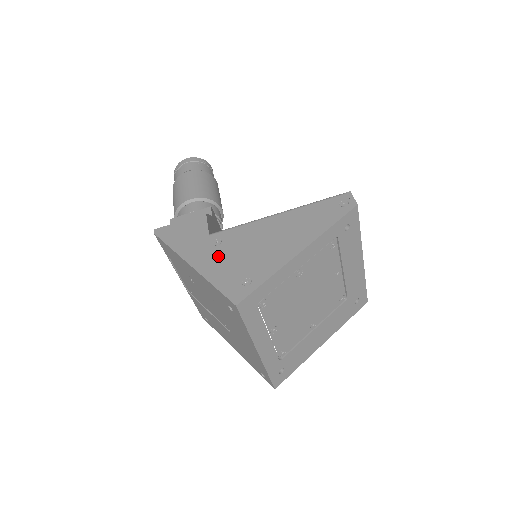
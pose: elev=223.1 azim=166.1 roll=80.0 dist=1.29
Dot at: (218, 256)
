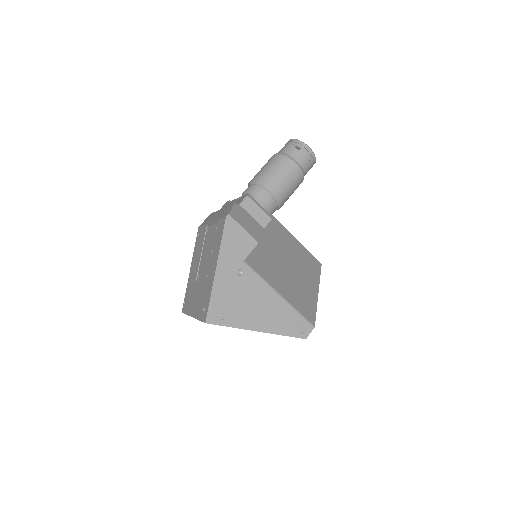
Dot at: (231, 282)
